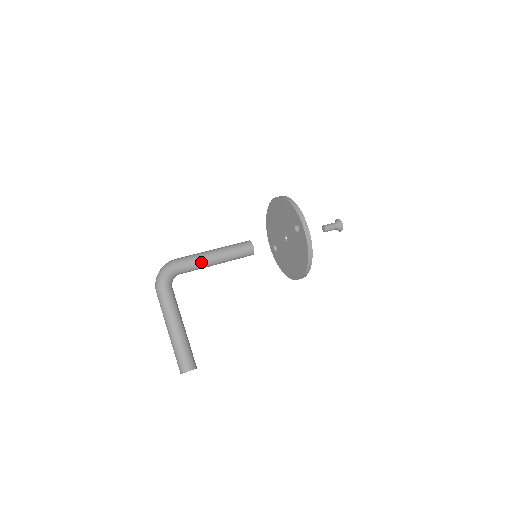
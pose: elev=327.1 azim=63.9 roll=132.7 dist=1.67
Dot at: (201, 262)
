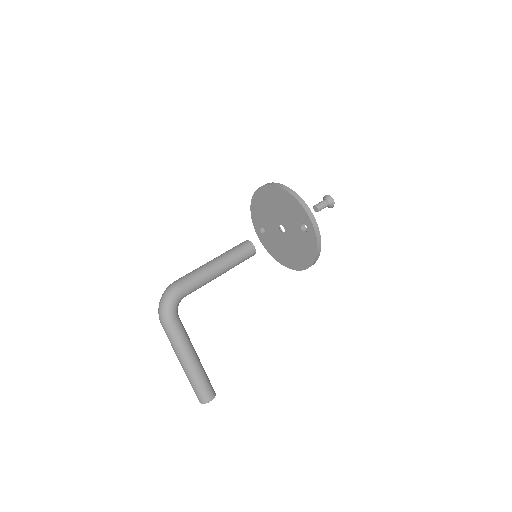
Dot at: (206, 280)
